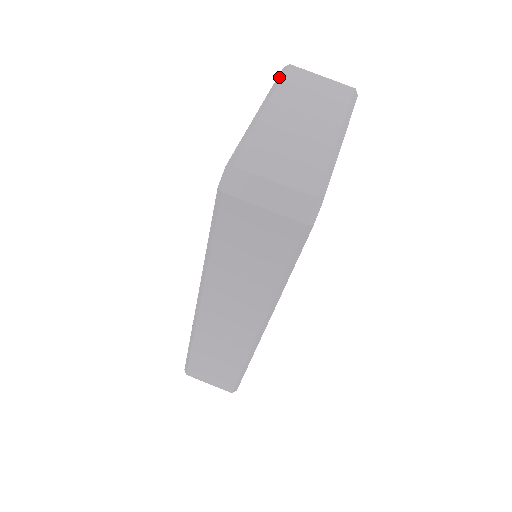
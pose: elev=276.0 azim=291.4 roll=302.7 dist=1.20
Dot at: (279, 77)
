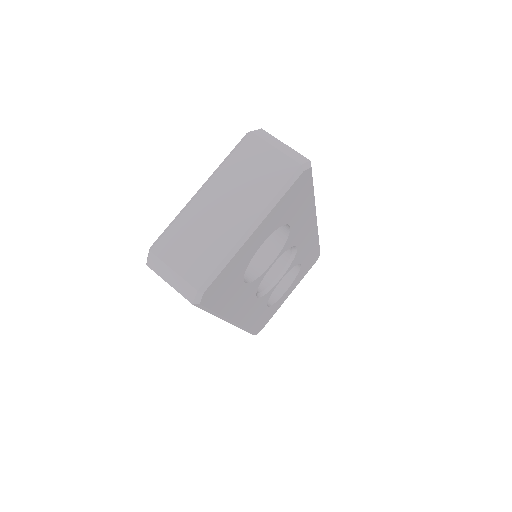
Dot at: (234, 148)
